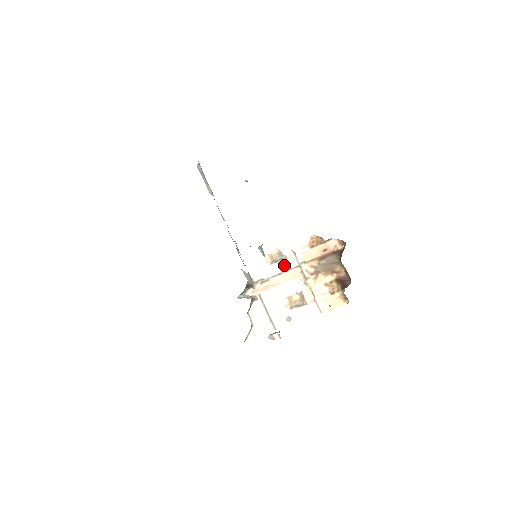
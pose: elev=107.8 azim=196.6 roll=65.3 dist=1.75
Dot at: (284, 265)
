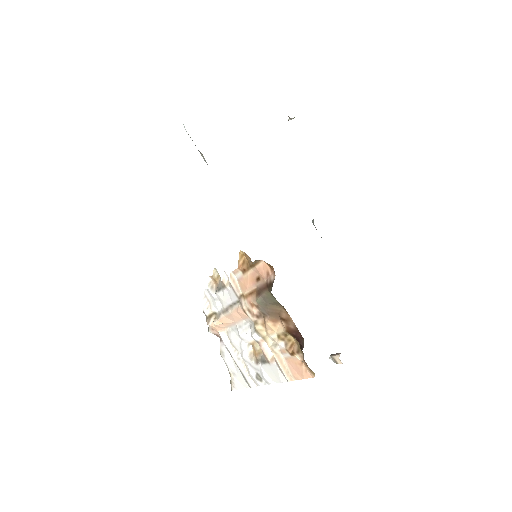
Dot at: (226, 296)
